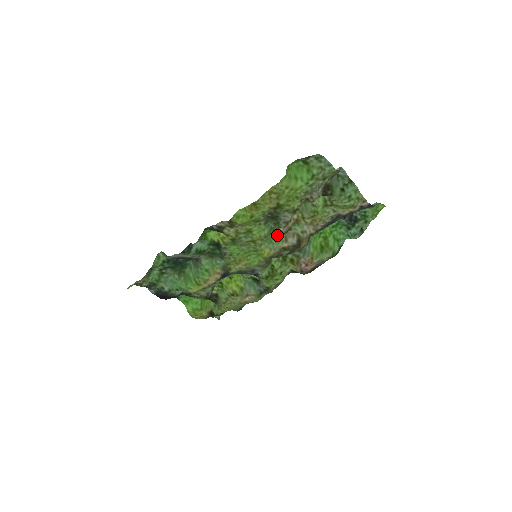
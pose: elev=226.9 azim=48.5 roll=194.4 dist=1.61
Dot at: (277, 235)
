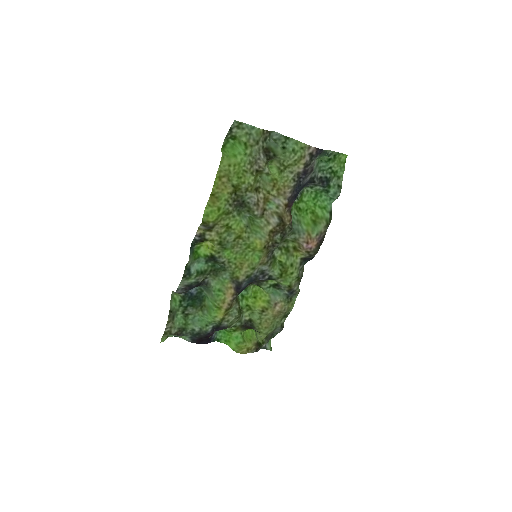
Dot at: (258, 222)
